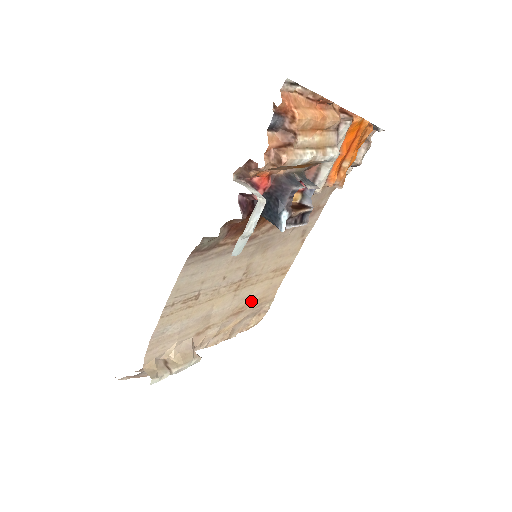
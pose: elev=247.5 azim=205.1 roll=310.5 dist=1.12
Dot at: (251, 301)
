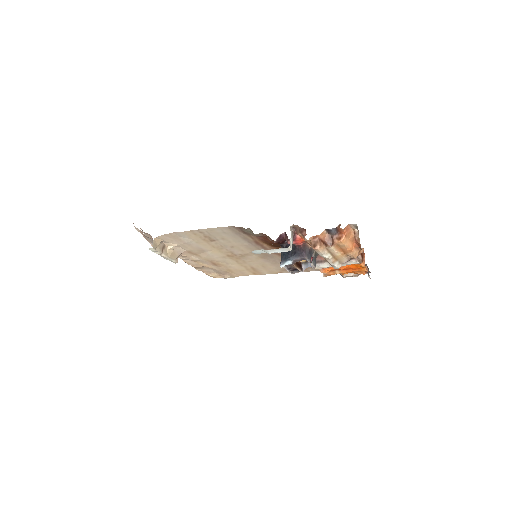
Dot at: (226, 266)
